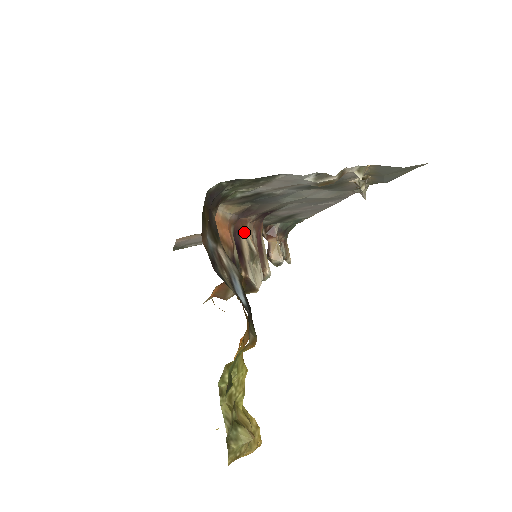
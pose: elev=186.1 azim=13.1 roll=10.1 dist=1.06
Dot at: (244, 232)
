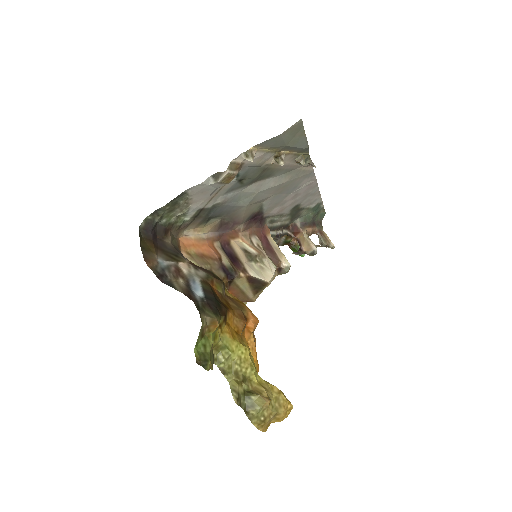
Dot at: (236, 242)
